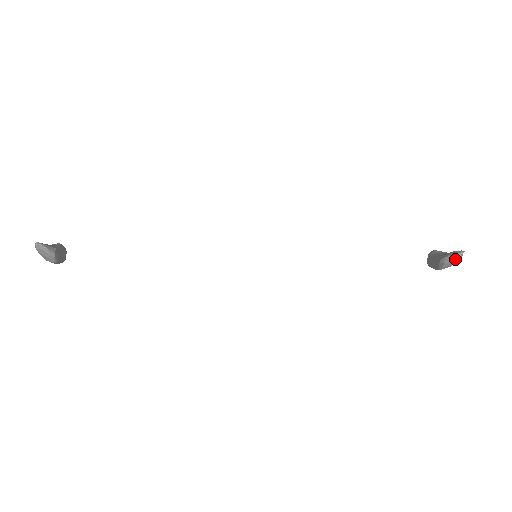
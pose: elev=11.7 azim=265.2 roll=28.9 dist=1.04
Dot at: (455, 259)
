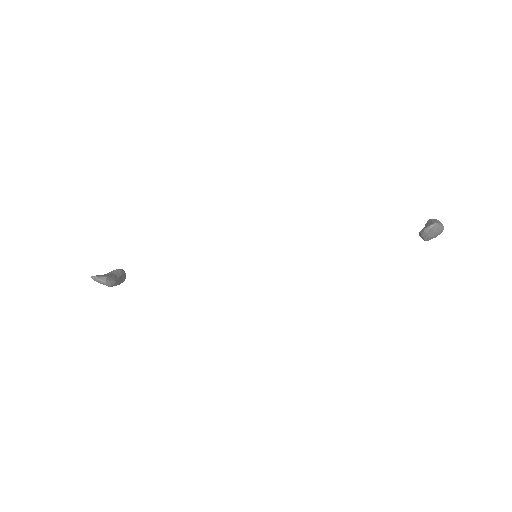
Dot at: (429, 231)
